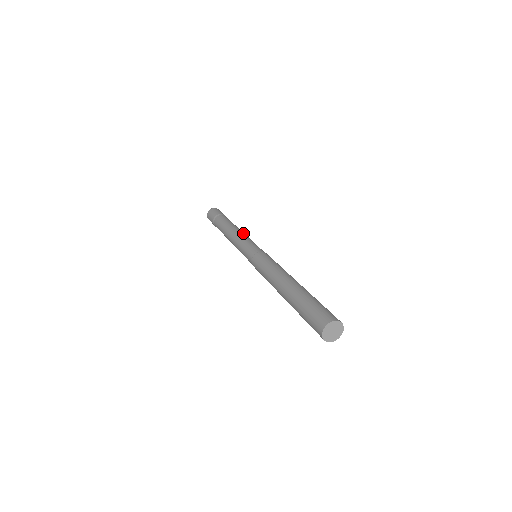
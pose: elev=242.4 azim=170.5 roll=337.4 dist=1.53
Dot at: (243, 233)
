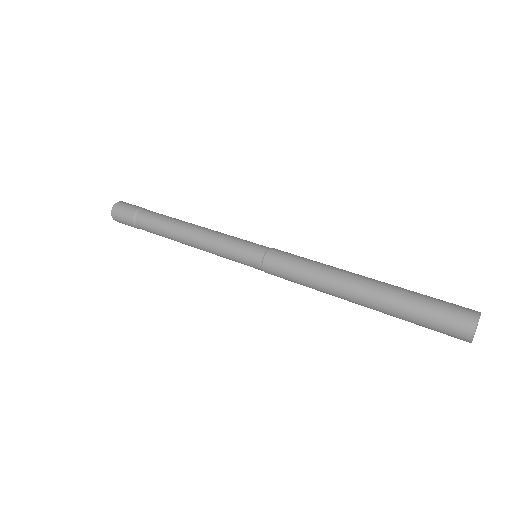
Dot at: occluded
